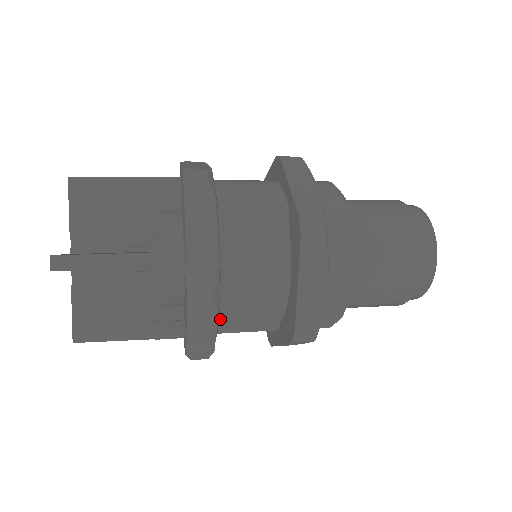
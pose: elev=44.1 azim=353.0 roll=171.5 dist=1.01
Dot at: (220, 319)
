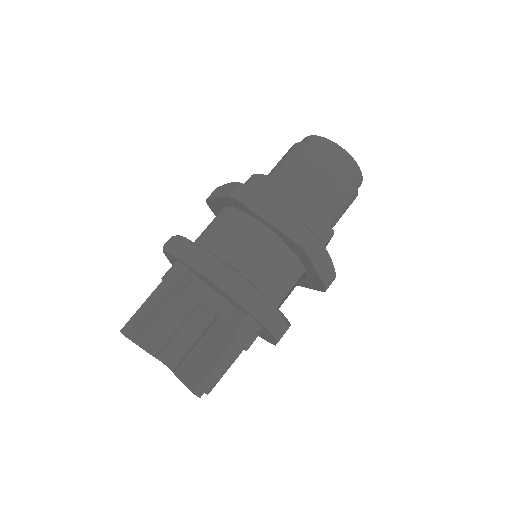
Dot at: occluded
